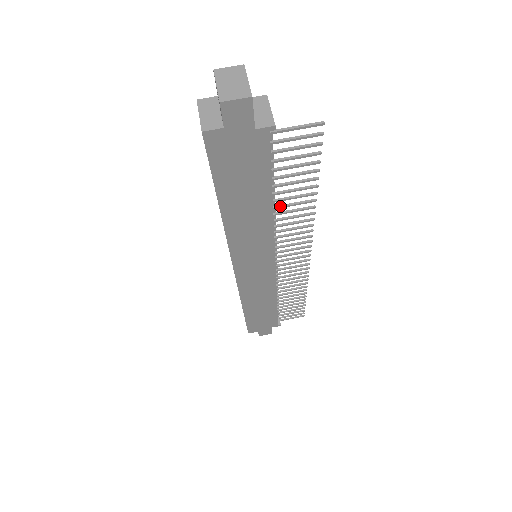
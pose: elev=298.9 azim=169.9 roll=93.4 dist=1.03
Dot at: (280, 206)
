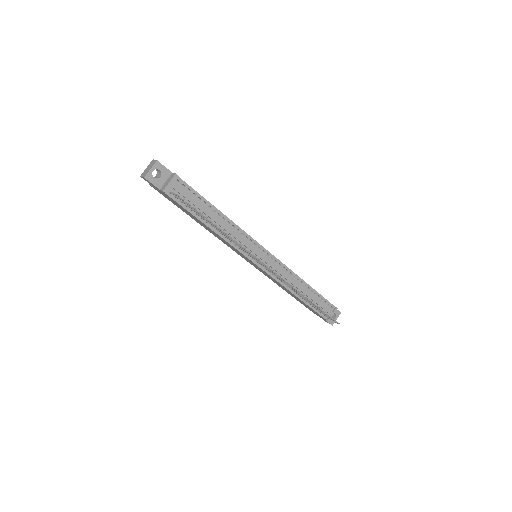
Dot at: (218, 230)
